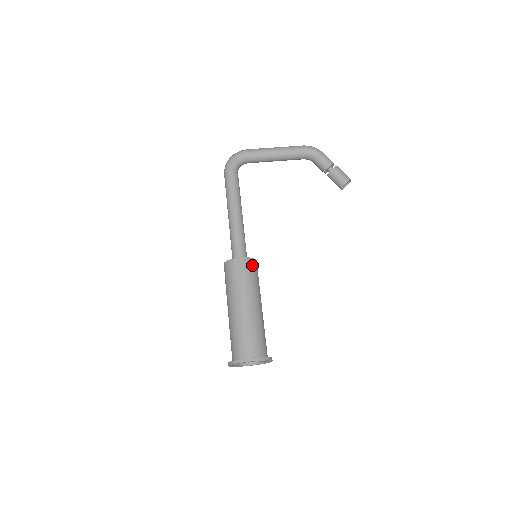
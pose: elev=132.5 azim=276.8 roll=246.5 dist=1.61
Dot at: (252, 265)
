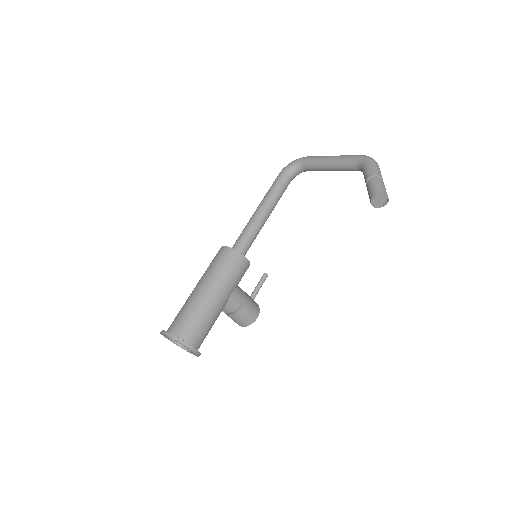
Dot at: (232, 256)
